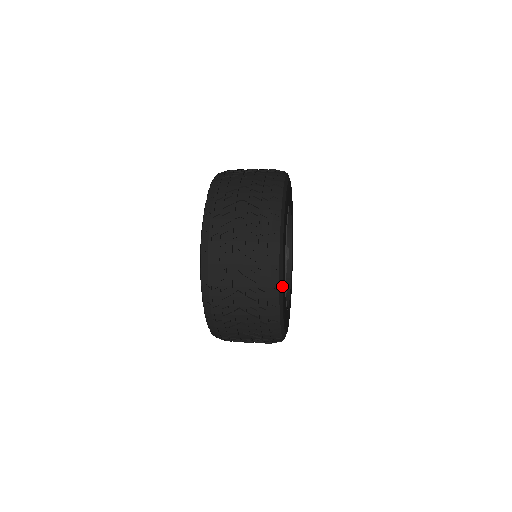
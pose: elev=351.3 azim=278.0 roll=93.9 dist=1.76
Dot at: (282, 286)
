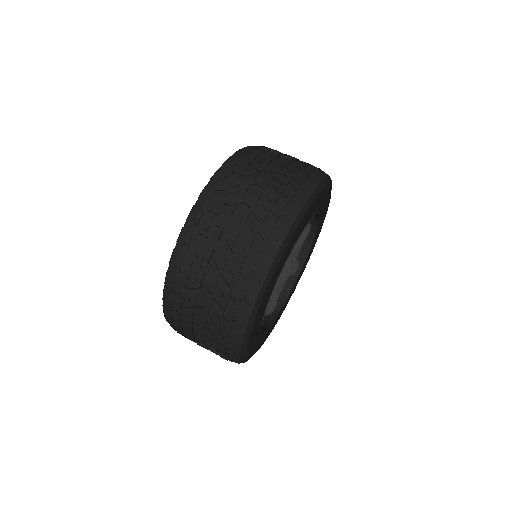
Dot at: (260, 304)
